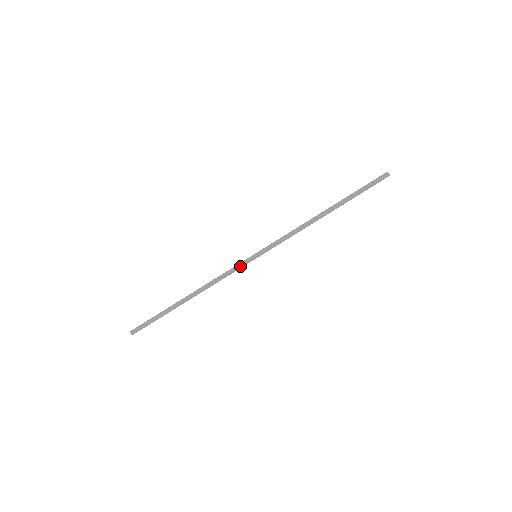
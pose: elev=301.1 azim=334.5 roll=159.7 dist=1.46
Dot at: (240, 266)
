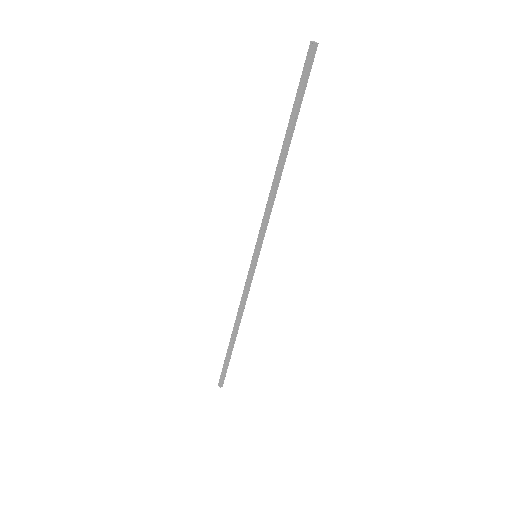
Dot at: (250, 277)
